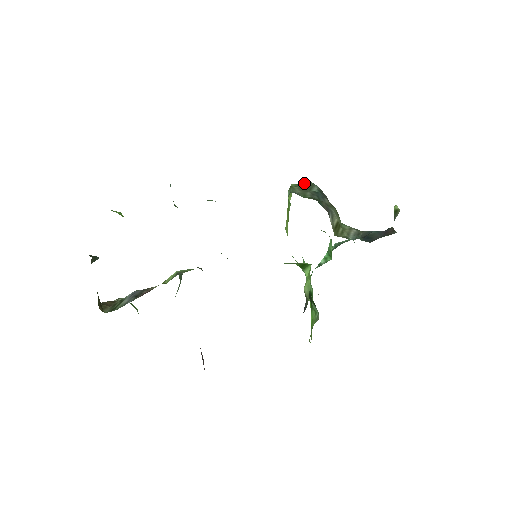
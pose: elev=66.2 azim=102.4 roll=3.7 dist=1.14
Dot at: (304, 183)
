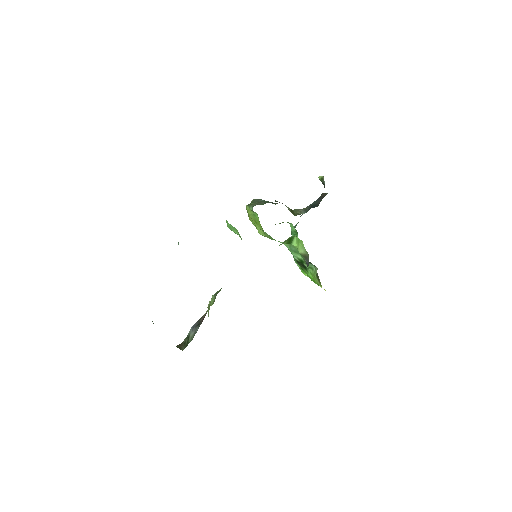
Dot at: (252, 201)
